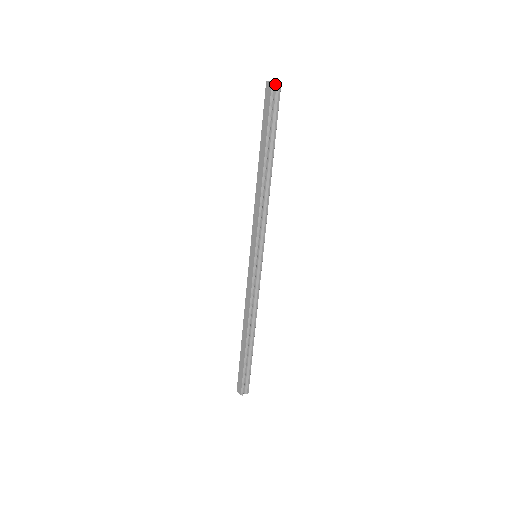
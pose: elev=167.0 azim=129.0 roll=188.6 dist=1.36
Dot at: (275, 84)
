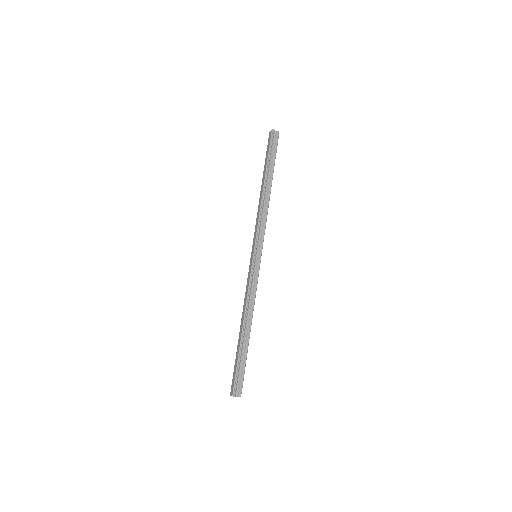
Dot at: (275, 132)
